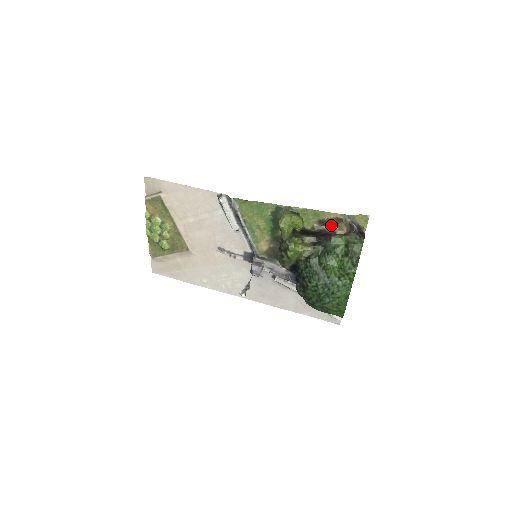
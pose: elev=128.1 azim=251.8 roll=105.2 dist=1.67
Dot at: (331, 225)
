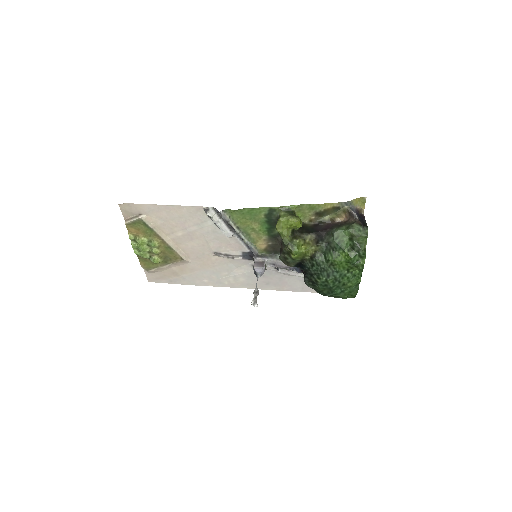
Dot at: (328, 214)
